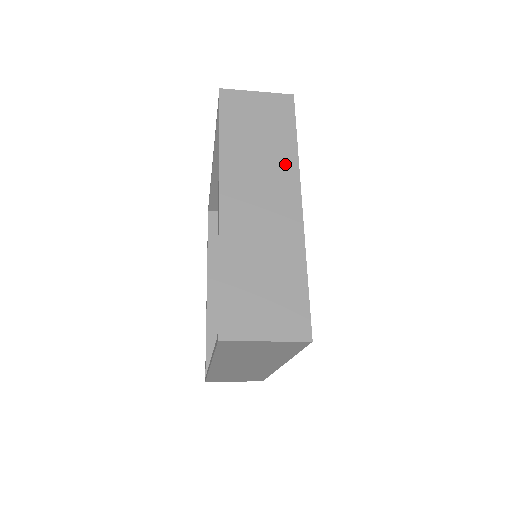
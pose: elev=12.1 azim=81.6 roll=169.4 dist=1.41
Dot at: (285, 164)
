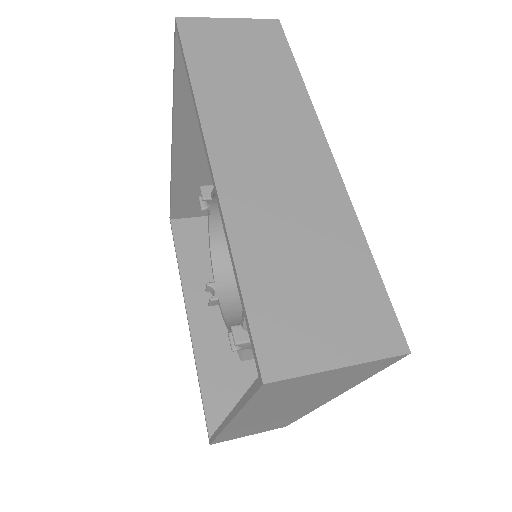
Dot at: (329, 395)
